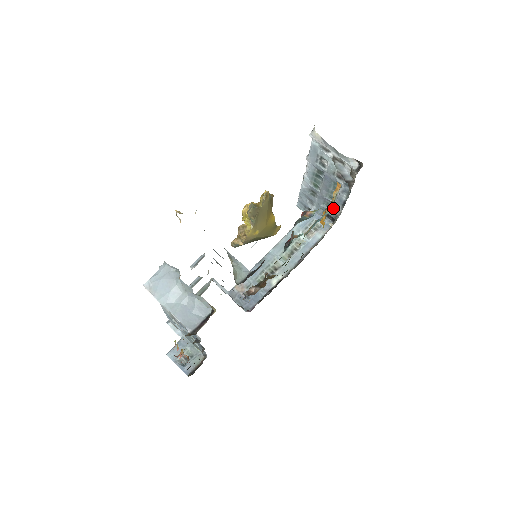
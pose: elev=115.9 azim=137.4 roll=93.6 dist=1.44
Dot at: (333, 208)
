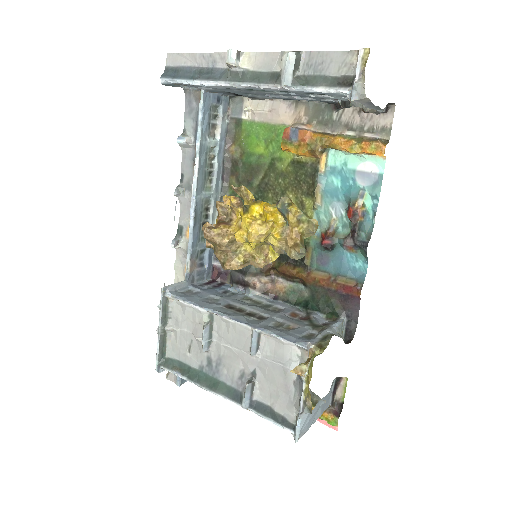
Dot at: (260, 97)
